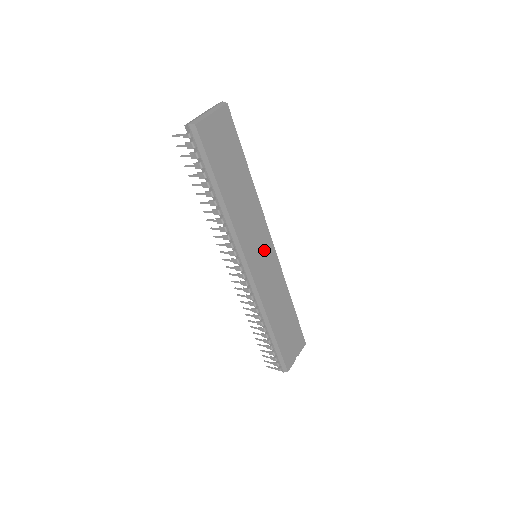
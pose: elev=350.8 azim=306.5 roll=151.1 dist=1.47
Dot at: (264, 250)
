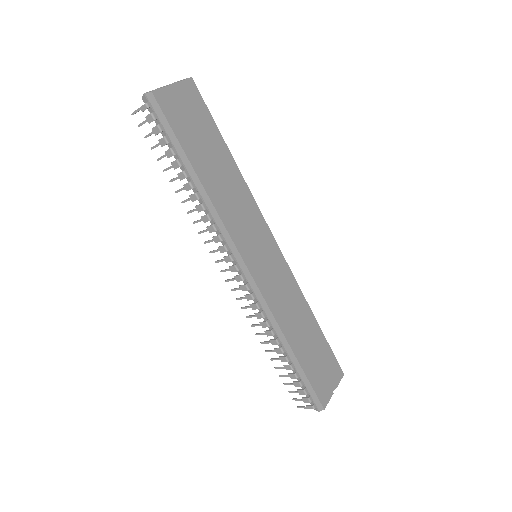
Dot at: (264, 247)
